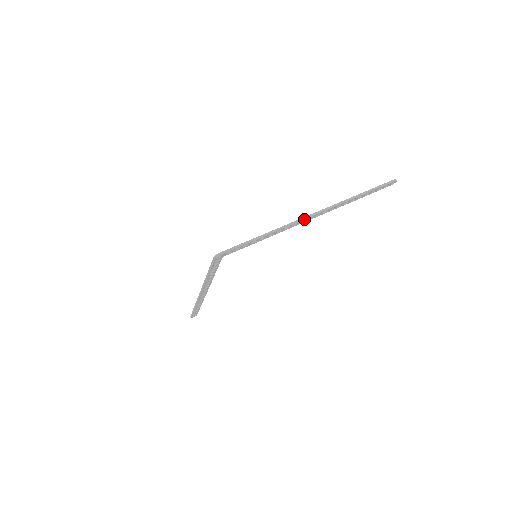
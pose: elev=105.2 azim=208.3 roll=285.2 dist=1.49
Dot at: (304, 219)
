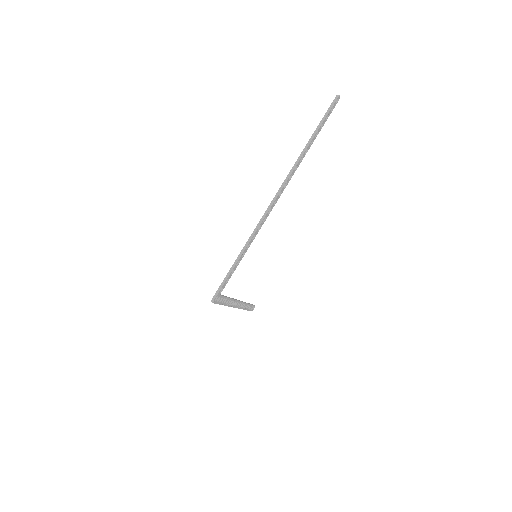
Dot at: (269, 209)
